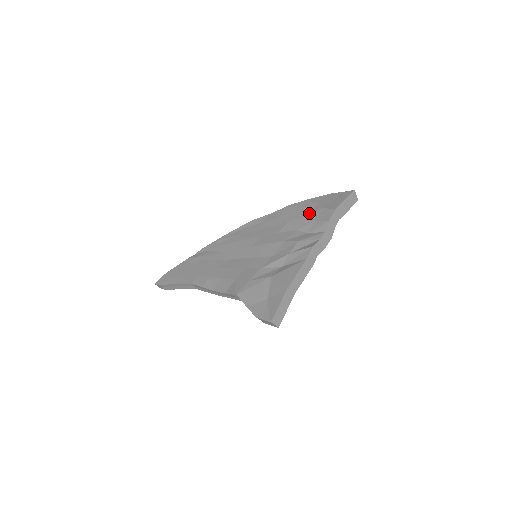
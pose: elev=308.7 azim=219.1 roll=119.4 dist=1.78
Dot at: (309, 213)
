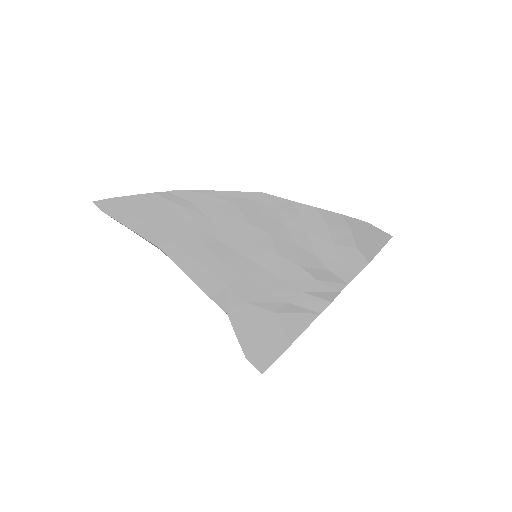
Dot at: (339, 243)
